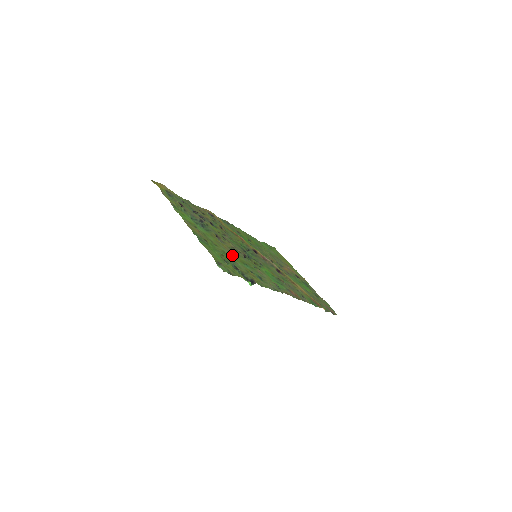
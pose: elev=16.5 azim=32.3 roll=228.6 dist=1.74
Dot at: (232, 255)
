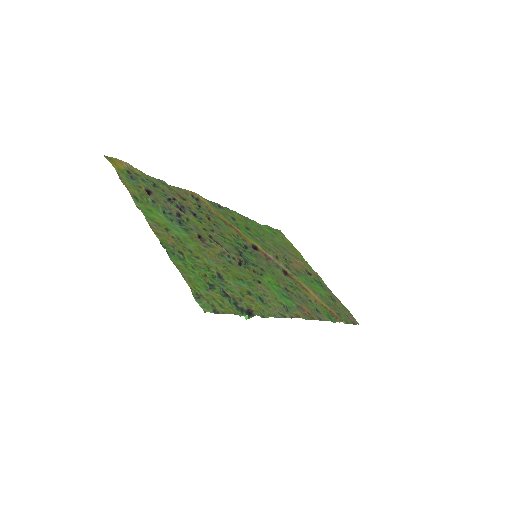
Dot at: (221, 268)
